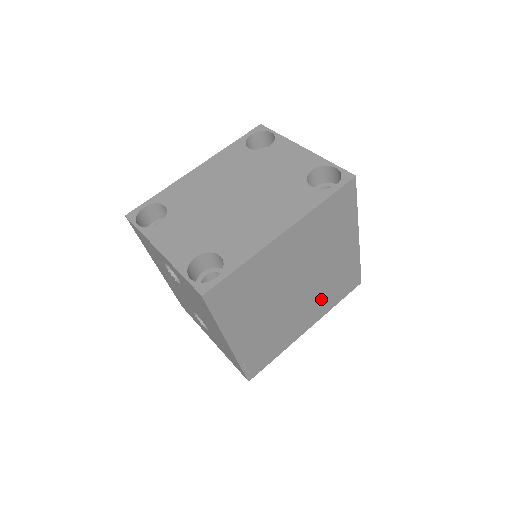
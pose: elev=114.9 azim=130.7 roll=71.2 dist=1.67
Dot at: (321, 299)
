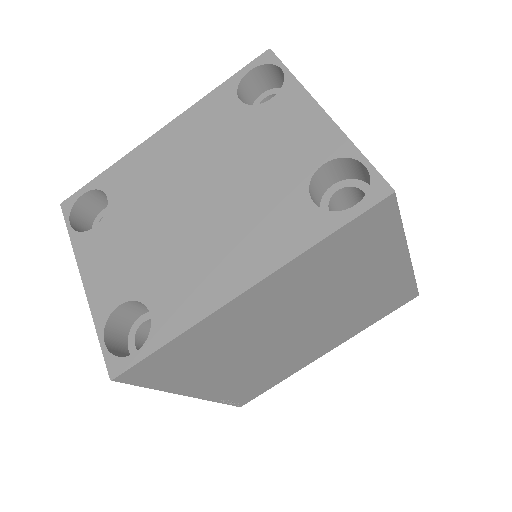
Dot at: (344, 326)
